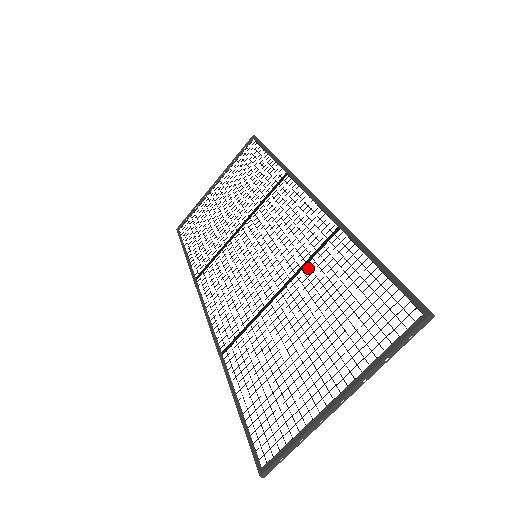
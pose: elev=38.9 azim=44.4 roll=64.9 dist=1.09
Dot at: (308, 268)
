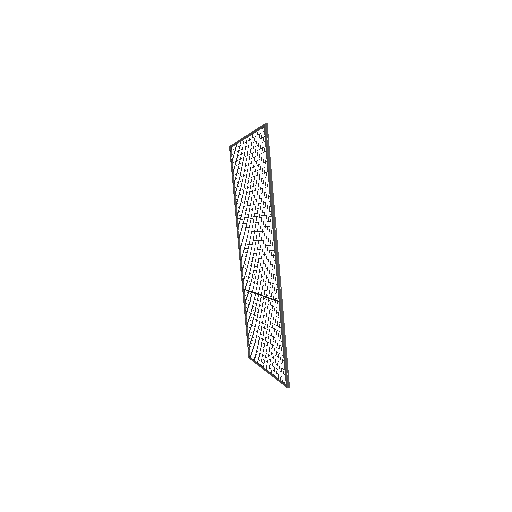
Dot at: (268, 304)
